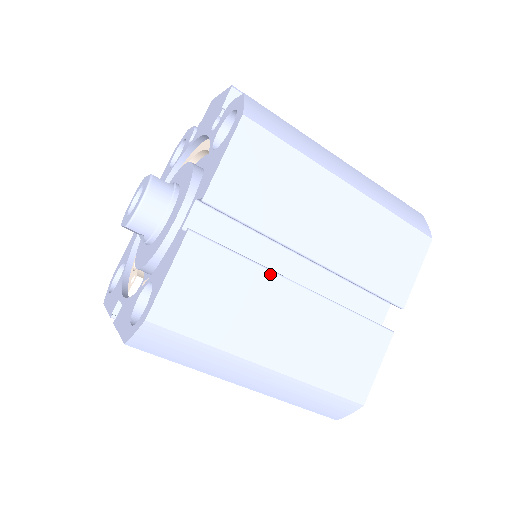
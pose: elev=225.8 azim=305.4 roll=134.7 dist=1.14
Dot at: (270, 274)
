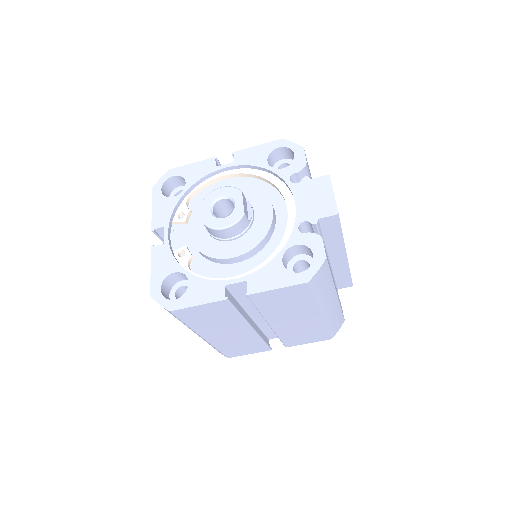
Dot at: (244, 321)
